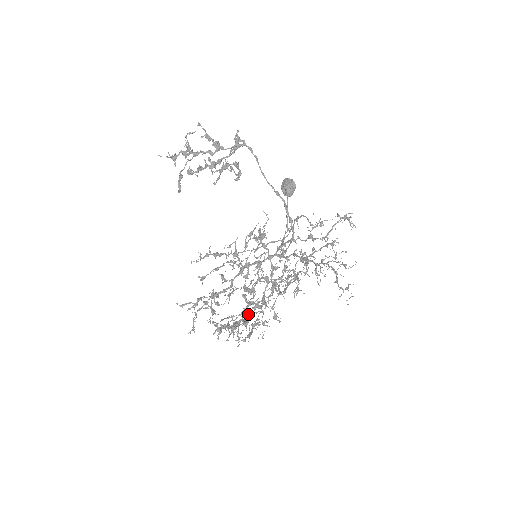
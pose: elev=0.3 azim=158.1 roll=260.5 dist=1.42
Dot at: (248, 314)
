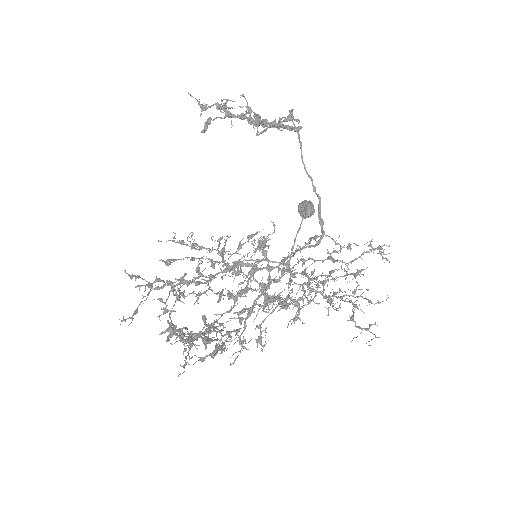
Dot at: (215, 330)
